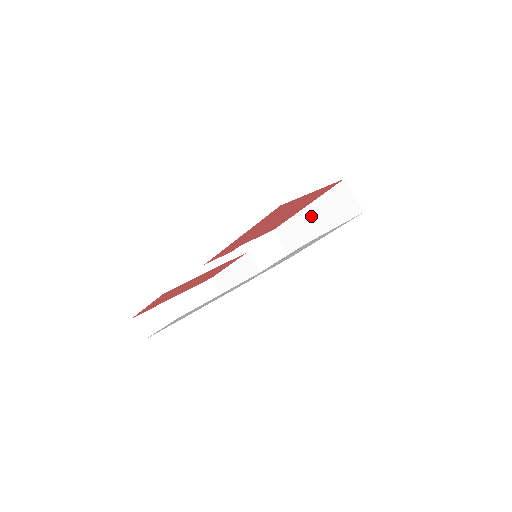
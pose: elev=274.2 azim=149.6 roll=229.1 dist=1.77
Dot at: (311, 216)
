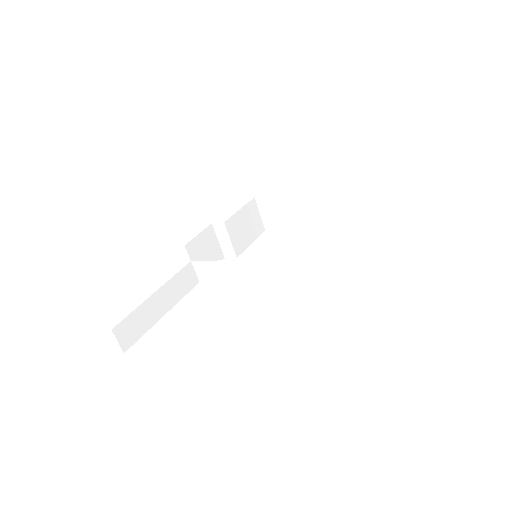
Dot at: (309, 203)
